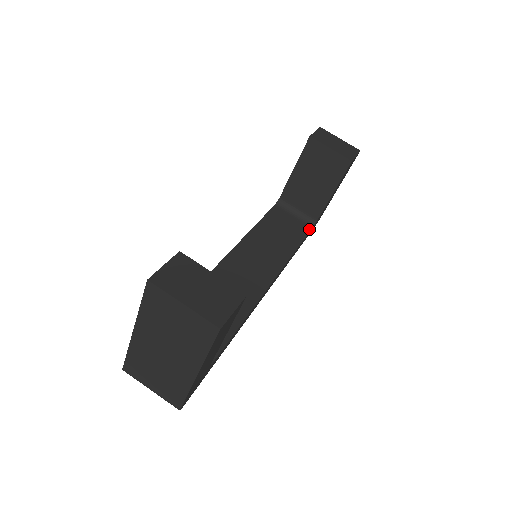
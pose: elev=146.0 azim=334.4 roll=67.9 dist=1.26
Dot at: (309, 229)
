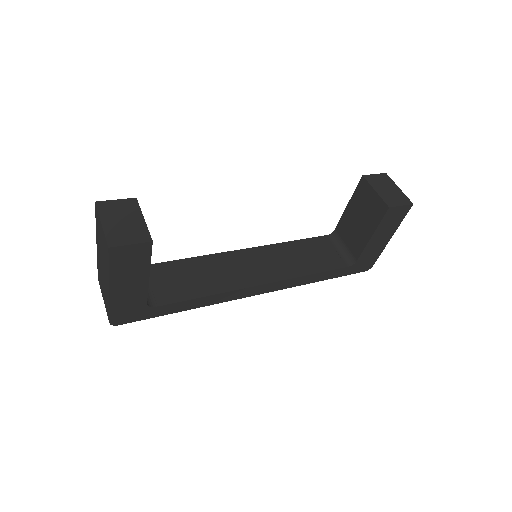
Dot at: (344, 266)
